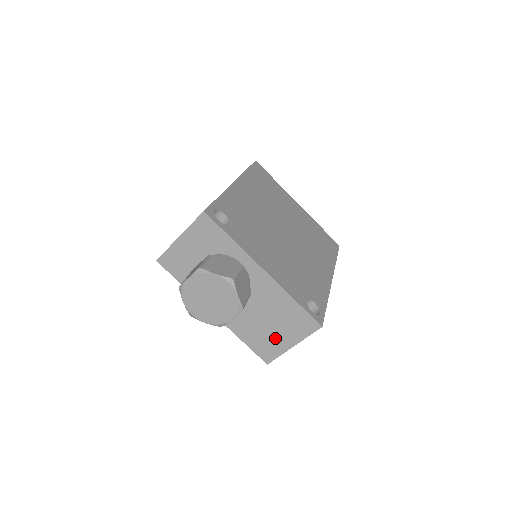
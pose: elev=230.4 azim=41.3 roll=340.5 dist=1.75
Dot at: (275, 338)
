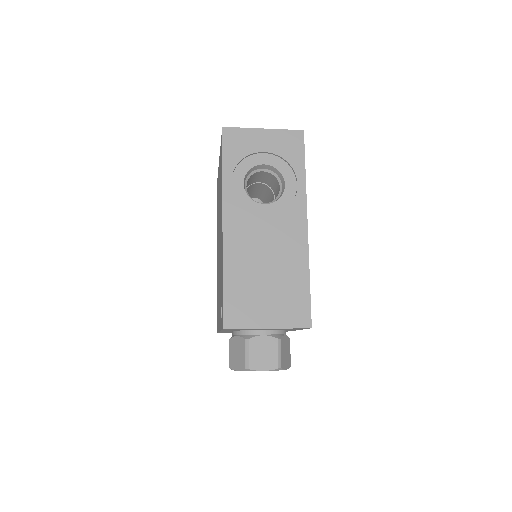
Dot at: occluded
